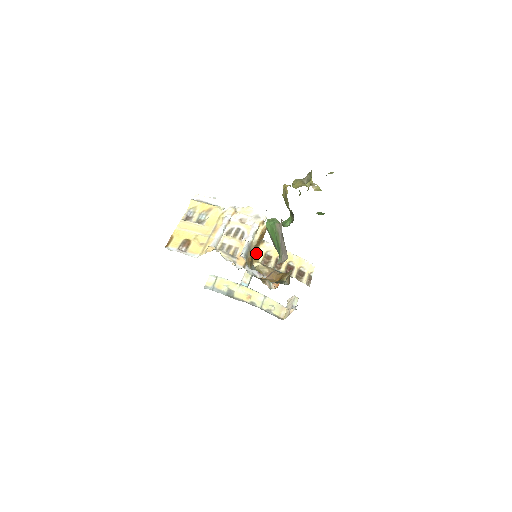
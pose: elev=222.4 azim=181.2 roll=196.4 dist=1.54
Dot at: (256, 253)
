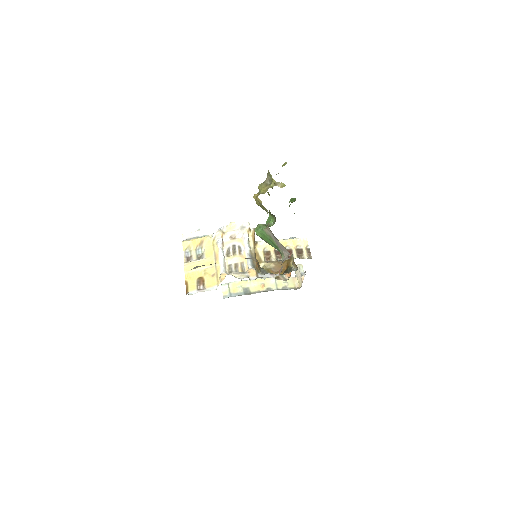
Dot at: (256, 255)
